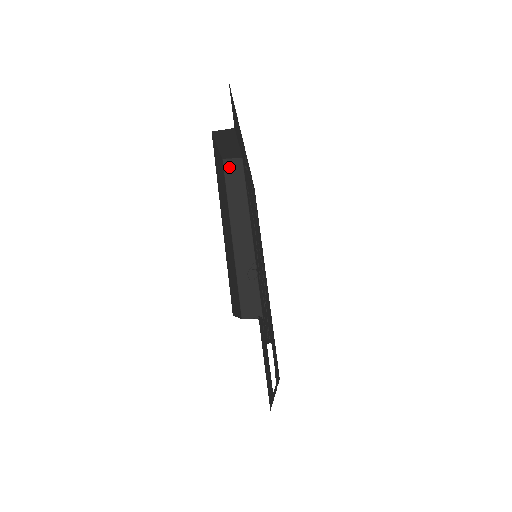
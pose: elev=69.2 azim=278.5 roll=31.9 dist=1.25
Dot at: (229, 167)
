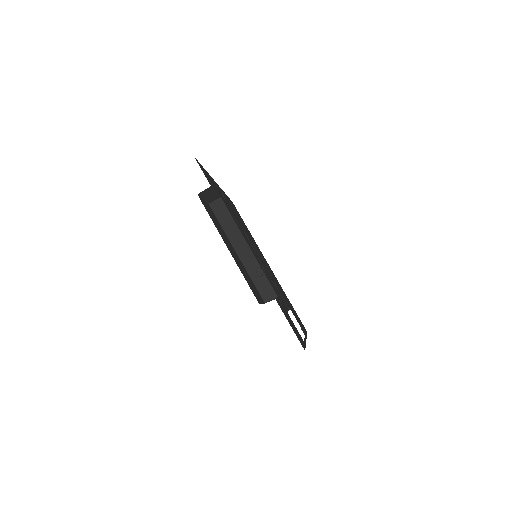
Dot at: (215, 207)
